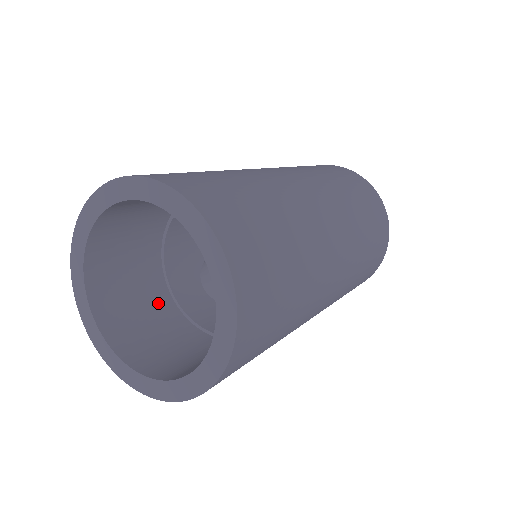
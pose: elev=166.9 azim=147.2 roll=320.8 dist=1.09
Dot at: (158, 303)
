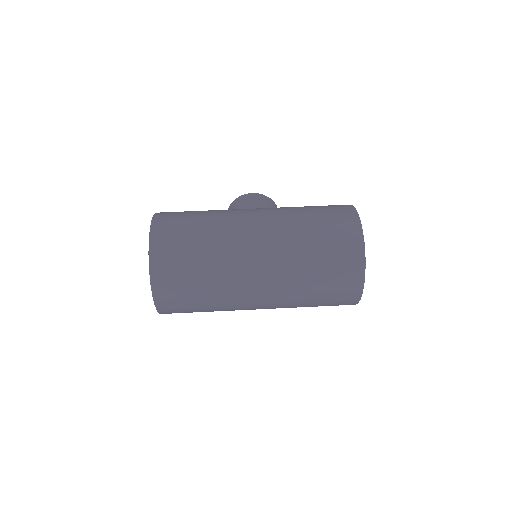
Dot at: occluded
